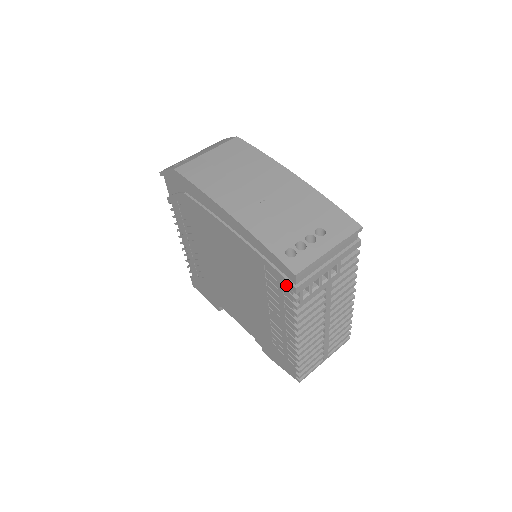
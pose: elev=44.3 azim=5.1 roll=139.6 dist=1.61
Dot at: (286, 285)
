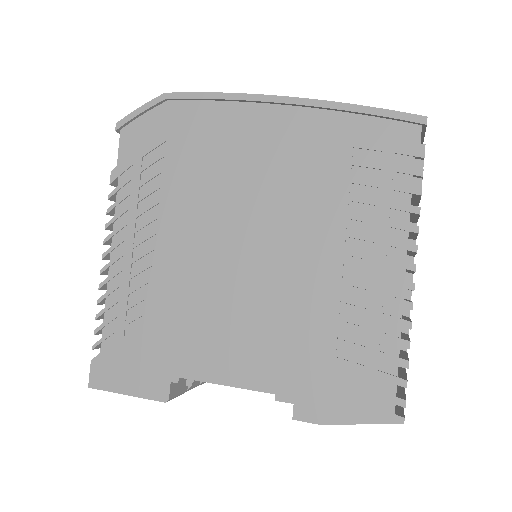
Dot at: (401, 157)
